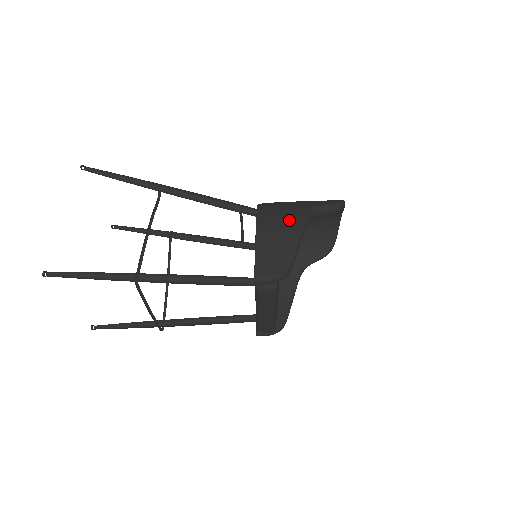
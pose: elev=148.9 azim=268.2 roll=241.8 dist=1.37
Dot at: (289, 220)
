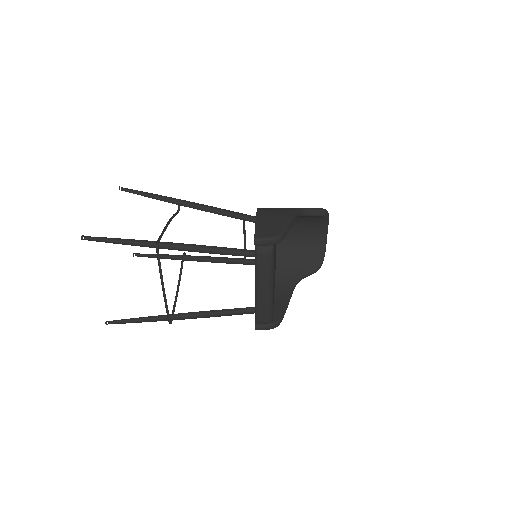
Dot at: (283, 210)
